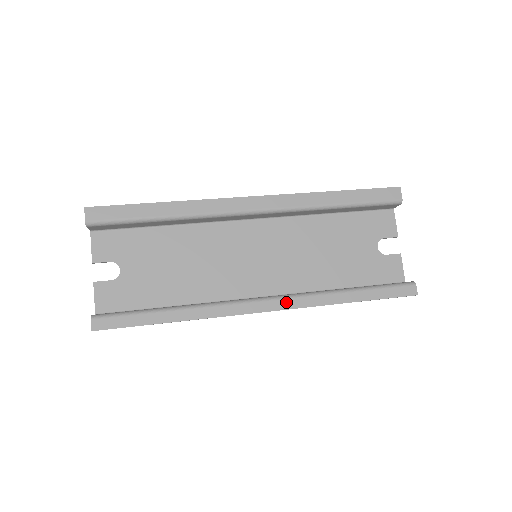
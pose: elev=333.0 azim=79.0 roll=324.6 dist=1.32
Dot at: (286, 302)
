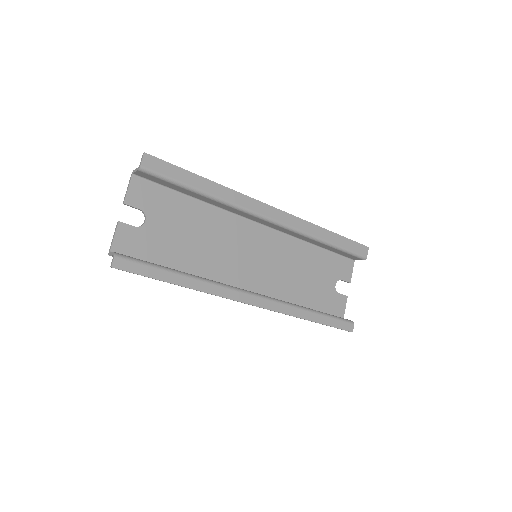
Dot at: (269, 303)
